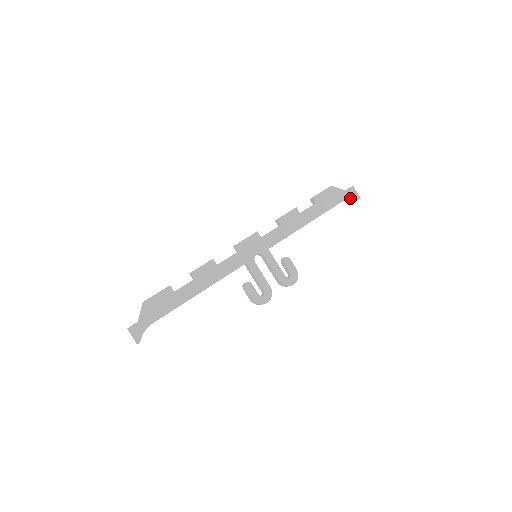
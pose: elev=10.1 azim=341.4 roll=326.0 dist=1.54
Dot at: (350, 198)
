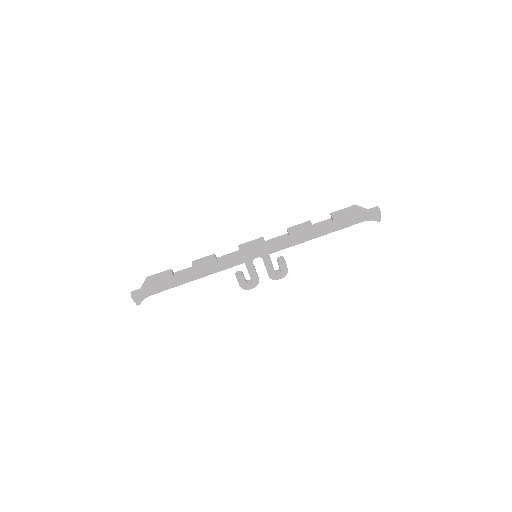
Dot at: (370, 220)
